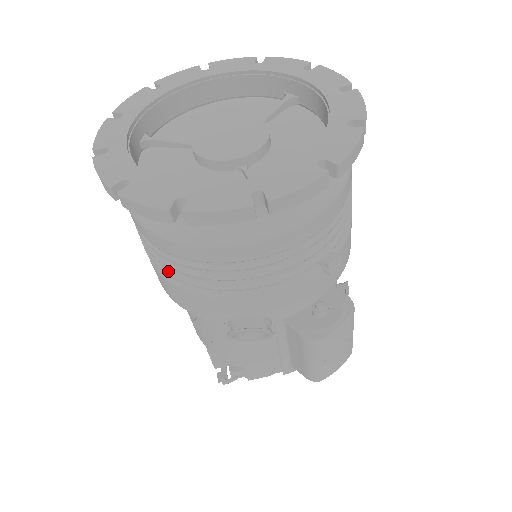
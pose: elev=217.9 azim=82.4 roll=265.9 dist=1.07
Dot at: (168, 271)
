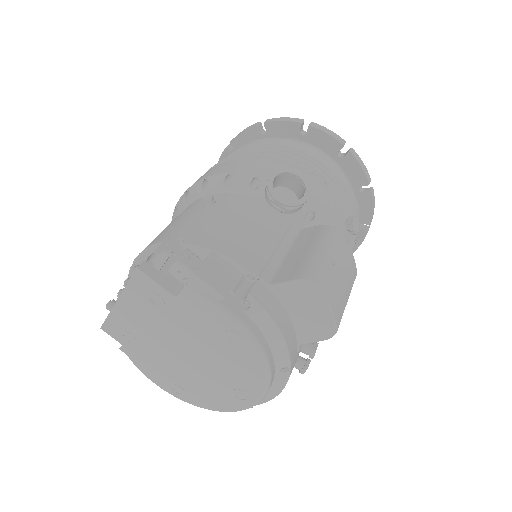
Dot at: (246, 154)
